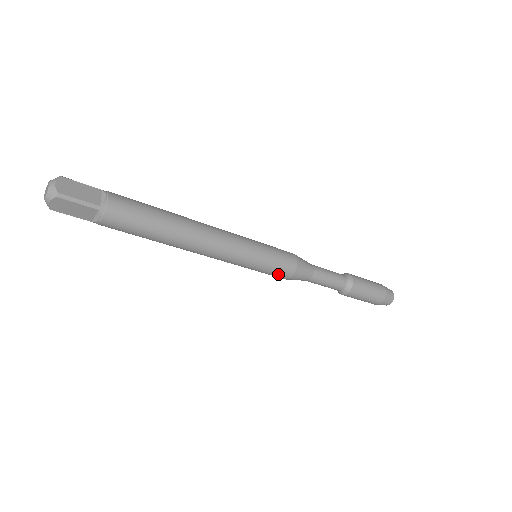
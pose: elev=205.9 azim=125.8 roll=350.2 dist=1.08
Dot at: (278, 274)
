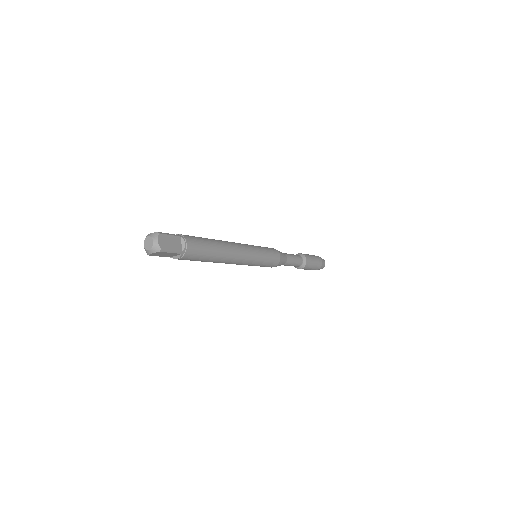
Dot at: occluded
